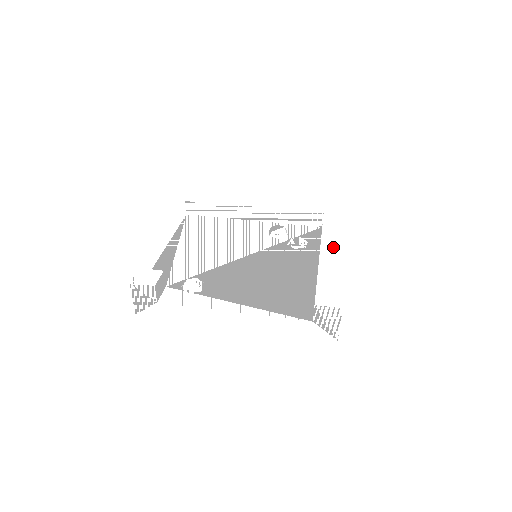
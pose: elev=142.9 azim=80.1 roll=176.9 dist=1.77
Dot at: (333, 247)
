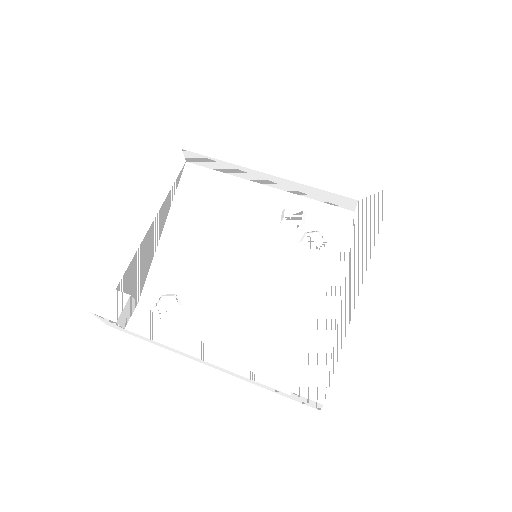
Dot at: (348, 280)
